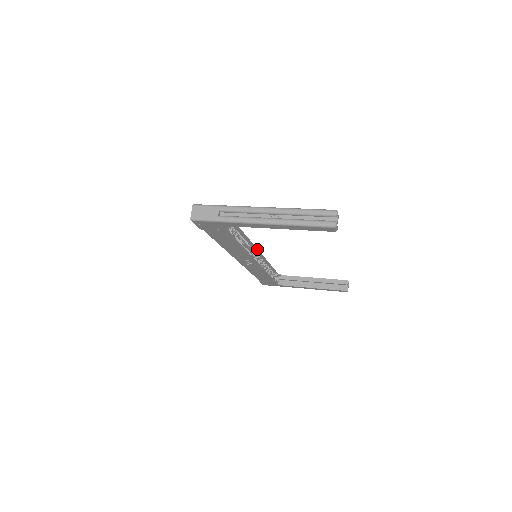
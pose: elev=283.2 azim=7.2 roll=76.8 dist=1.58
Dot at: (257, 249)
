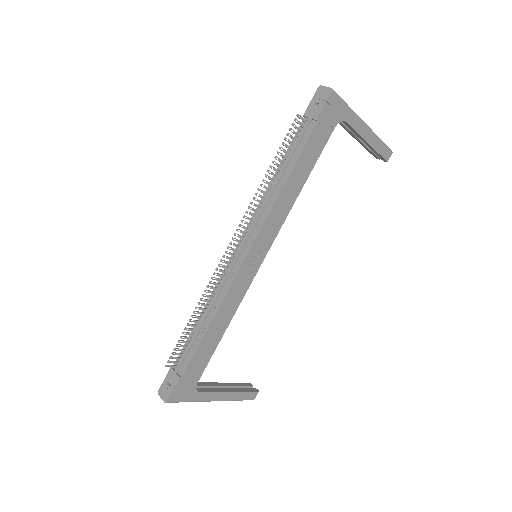
Dot at: occluded
